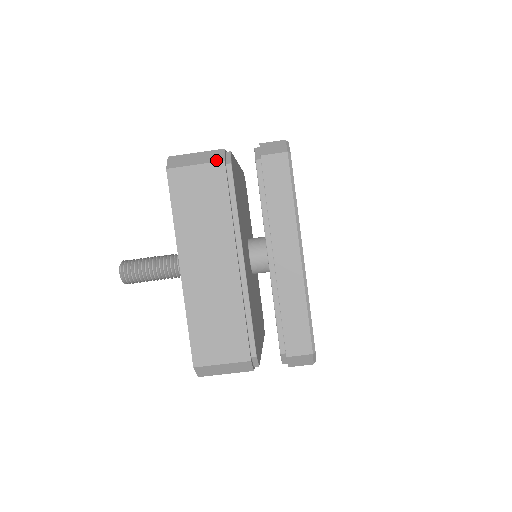
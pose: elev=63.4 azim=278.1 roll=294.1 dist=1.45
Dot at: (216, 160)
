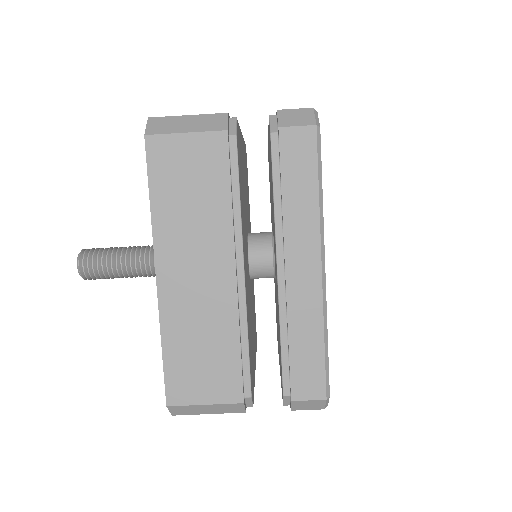
Dot at: (215, 128)
